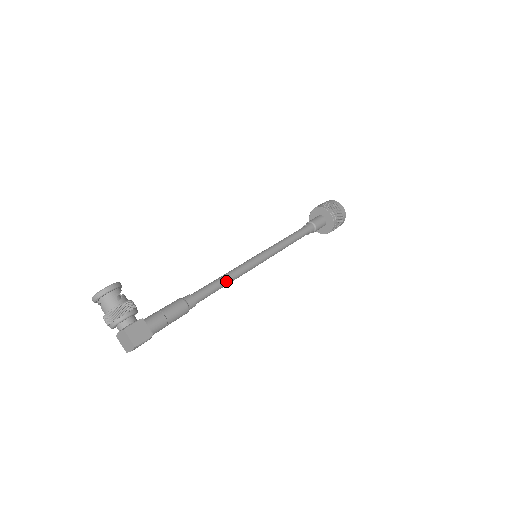
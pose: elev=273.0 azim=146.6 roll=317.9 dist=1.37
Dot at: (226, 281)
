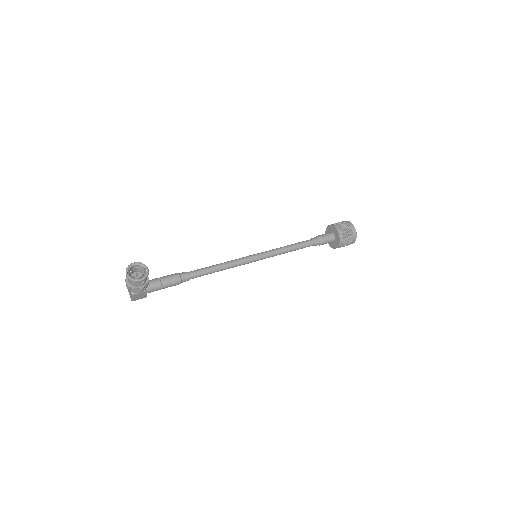
Dot at: occluded
